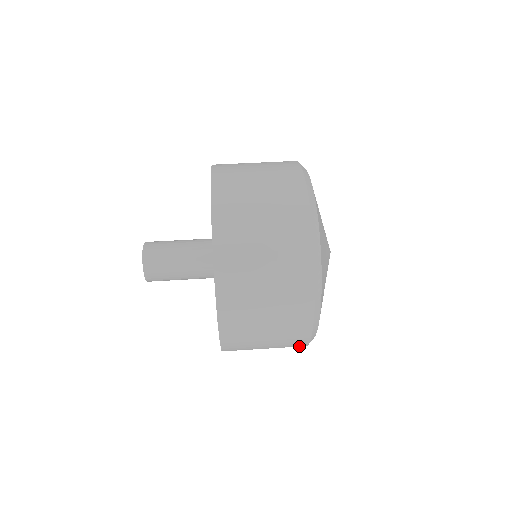
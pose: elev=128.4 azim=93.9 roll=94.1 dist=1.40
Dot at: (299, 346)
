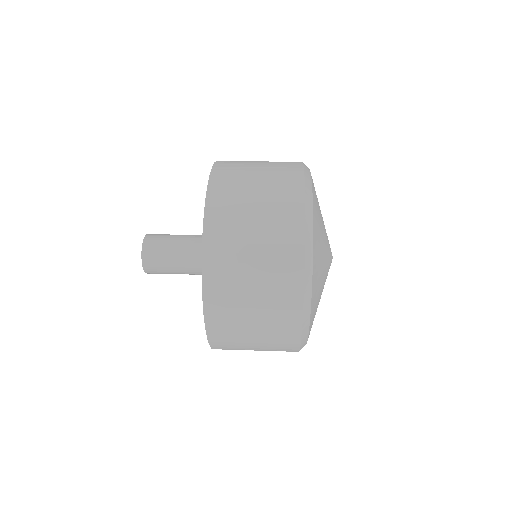
Dot at: occluded
